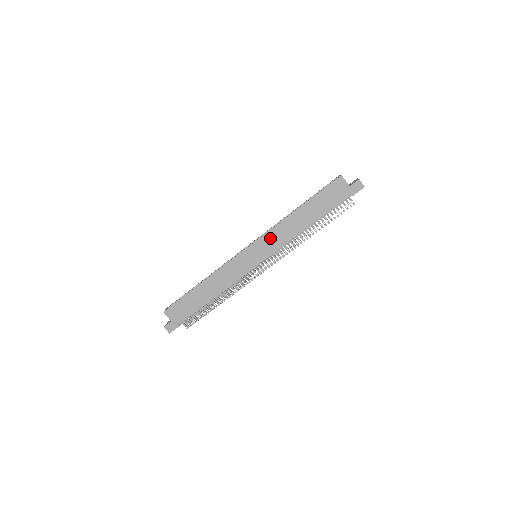
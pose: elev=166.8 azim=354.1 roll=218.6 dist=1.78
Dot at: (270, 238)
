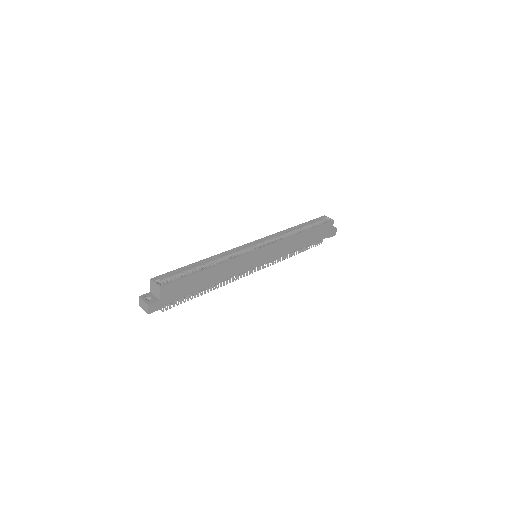
Dot at: (279, 247)
